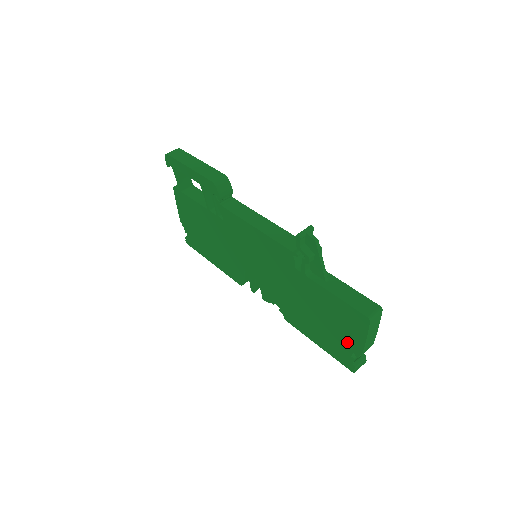
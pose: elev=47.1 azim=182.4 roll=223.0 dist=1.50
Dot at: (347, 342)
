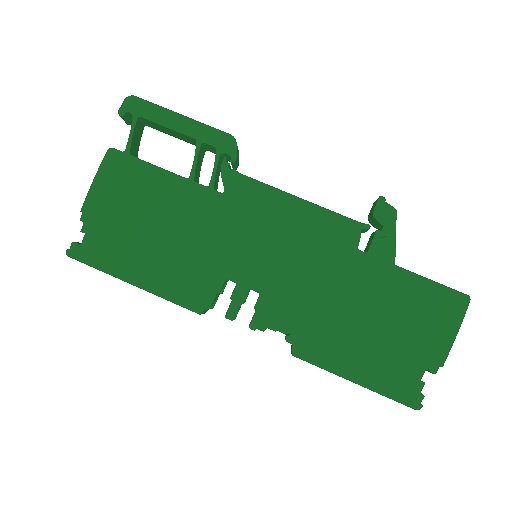
Dot at: (421, 352)
